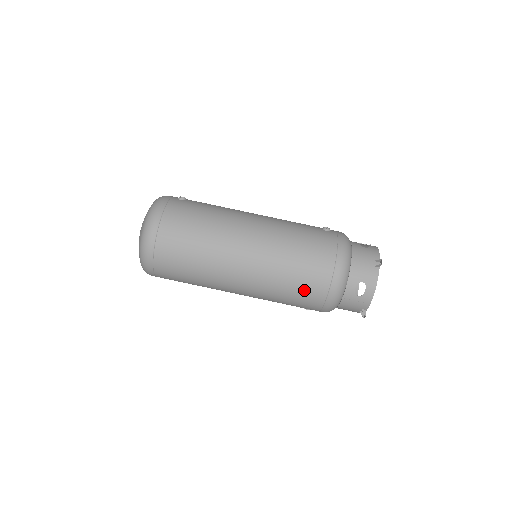
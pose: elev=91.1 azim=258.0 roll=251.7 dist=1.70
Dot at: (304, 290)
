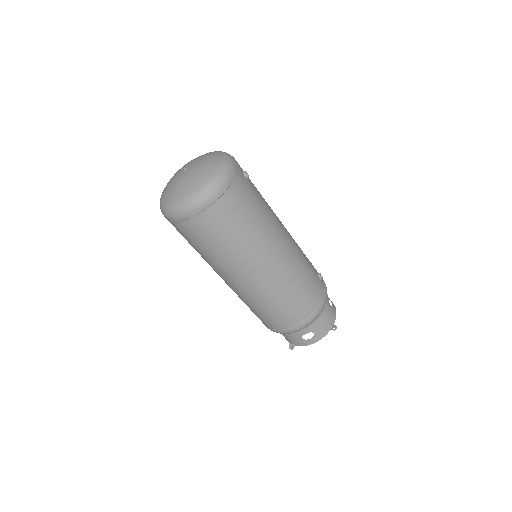
Dot at: (276, 316)
